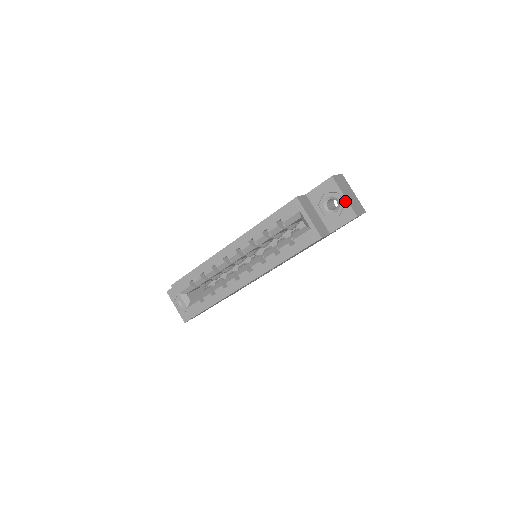
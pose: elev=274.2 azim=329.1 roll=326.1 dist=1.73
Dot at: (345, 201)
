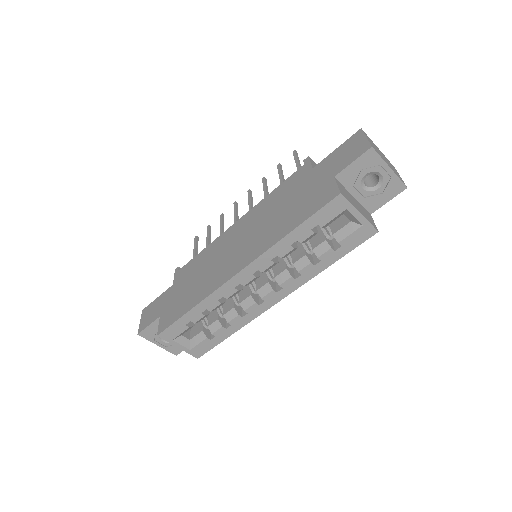
Dot at: (391, 173)
